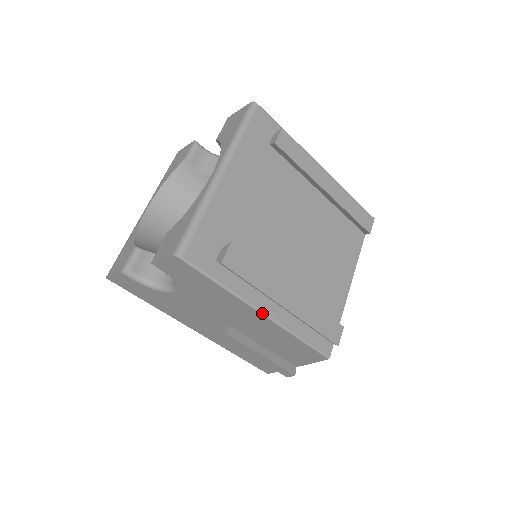
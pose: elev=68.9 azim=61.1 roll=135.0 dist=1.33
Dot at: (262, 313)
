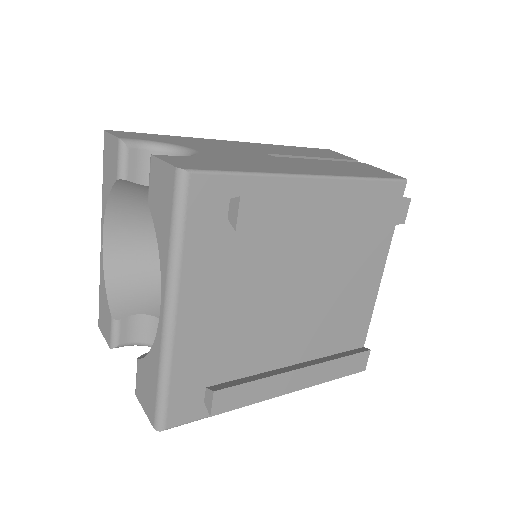
Dot at: occluded
